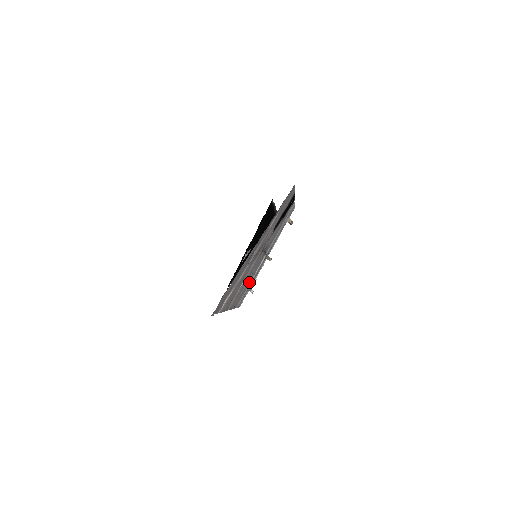
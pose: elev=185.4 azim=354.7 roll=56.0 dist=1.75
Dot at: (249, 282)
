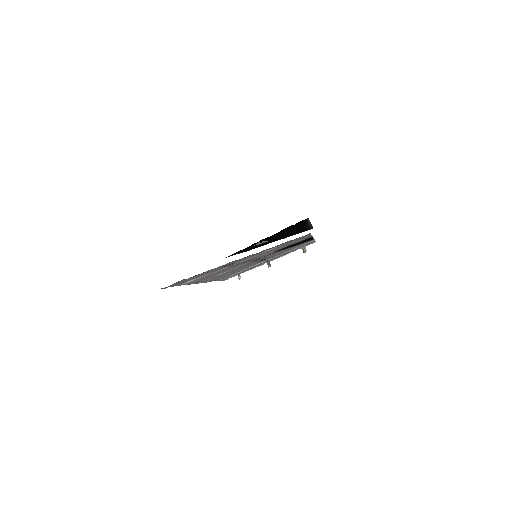
Dot at: (238, 271)
